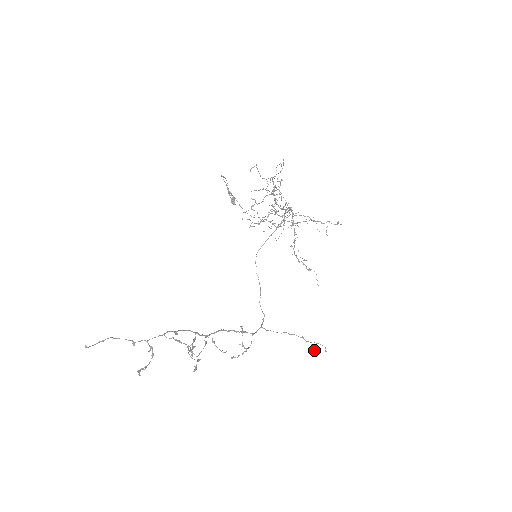
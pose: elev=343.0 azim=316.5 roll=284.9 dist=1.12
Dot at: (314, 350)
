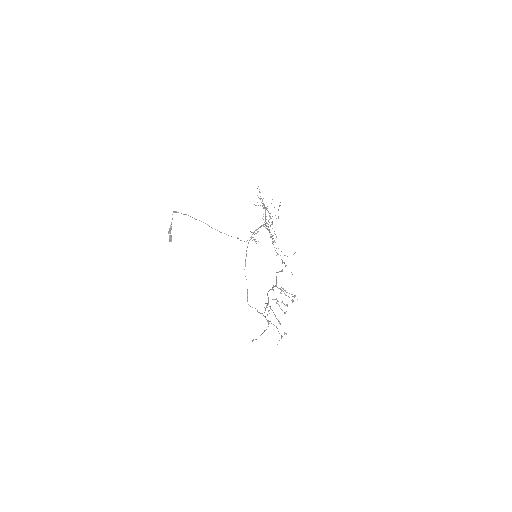
Dot at: (286, 334)
